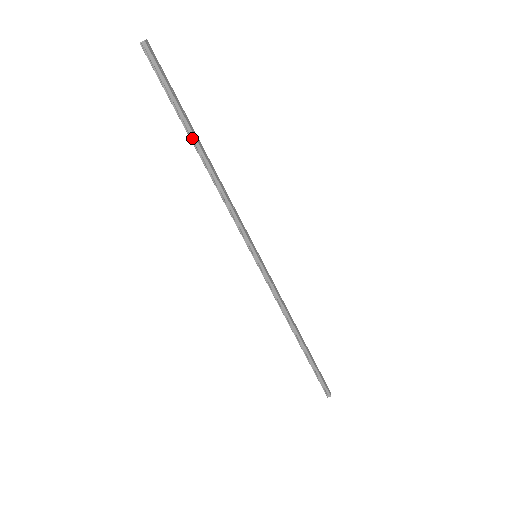
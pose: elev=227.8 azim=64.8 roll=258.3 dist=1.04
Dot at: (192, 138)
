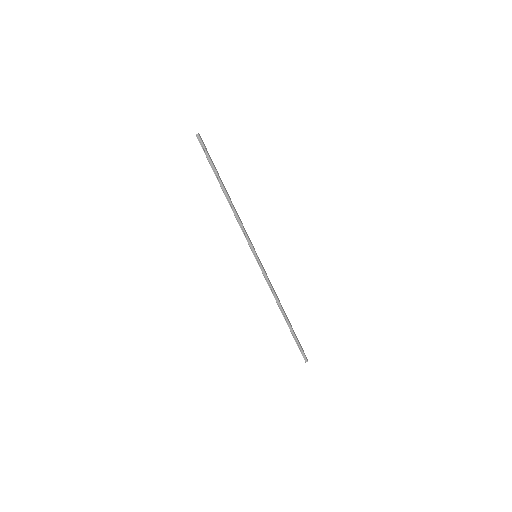
Dot at: (220, 184)
